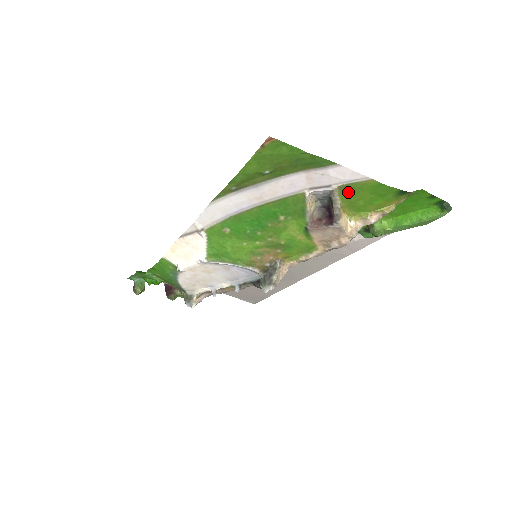
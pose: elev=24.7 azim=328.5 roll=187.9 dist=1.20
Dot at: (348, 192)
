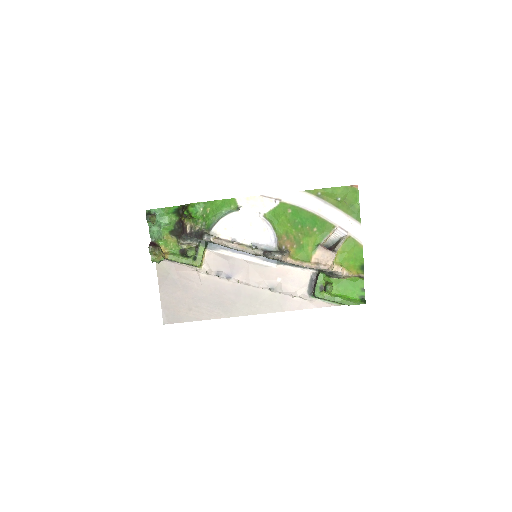
Dot at: (349, 243)
